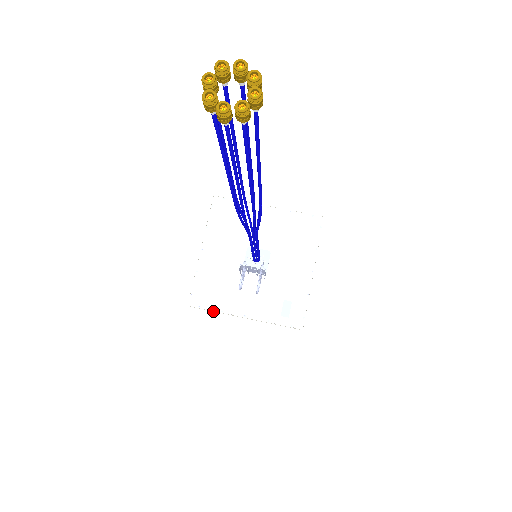
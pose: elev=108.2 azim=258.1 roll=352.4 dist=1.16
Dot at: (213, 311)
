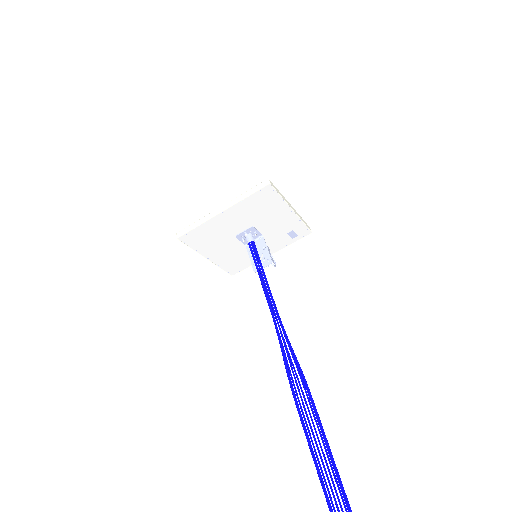
Dot at: occluded
